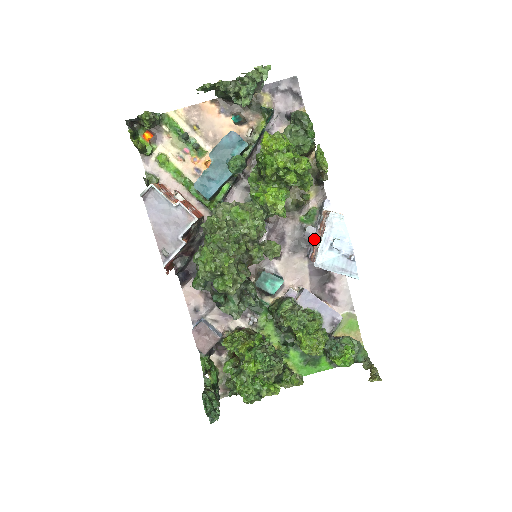
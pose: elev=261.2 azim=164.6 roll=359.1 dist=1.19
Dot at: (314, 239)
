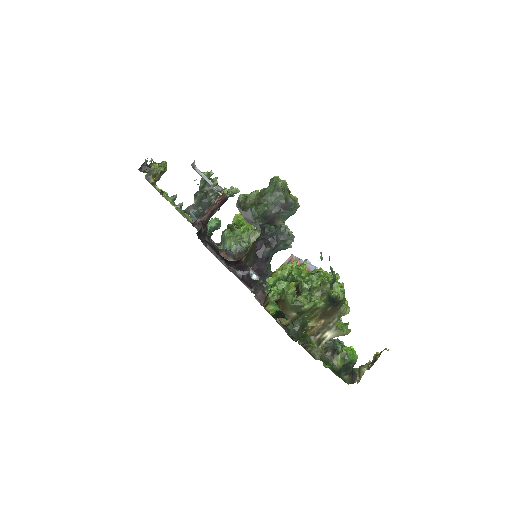
Dot at: occluded
